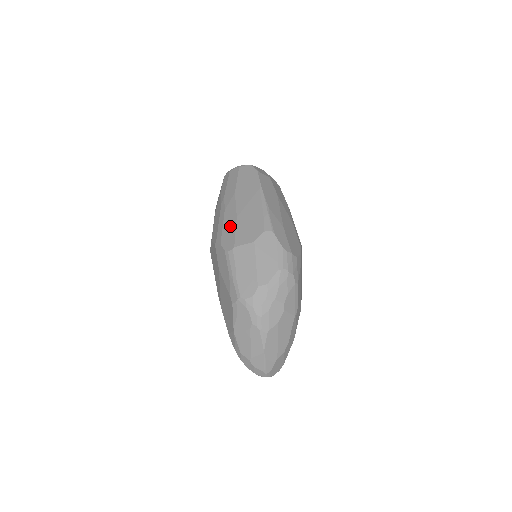
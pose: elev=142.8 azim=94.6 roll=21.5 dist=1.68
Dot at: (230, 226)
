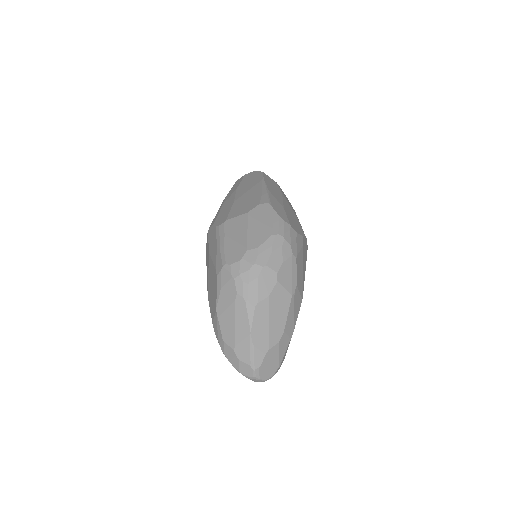
Dot at: (226, 209)
